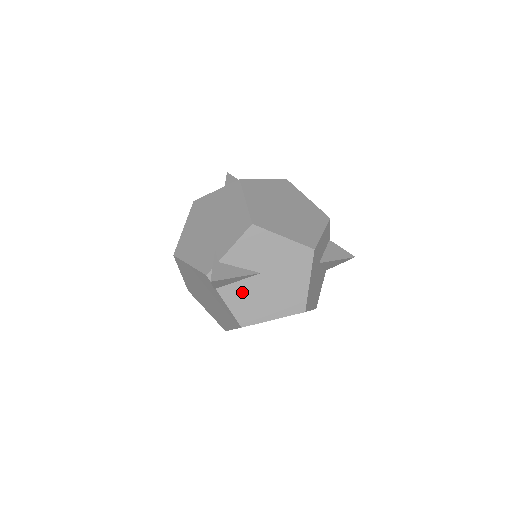
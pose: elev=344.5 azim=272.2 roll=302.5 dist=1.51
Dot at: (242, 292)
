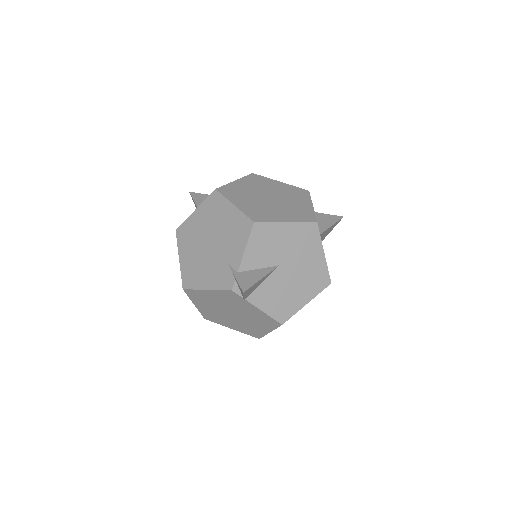
Dot at: (270, 291)
